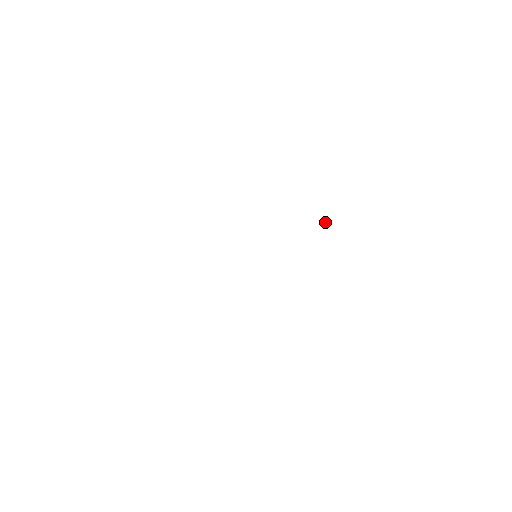
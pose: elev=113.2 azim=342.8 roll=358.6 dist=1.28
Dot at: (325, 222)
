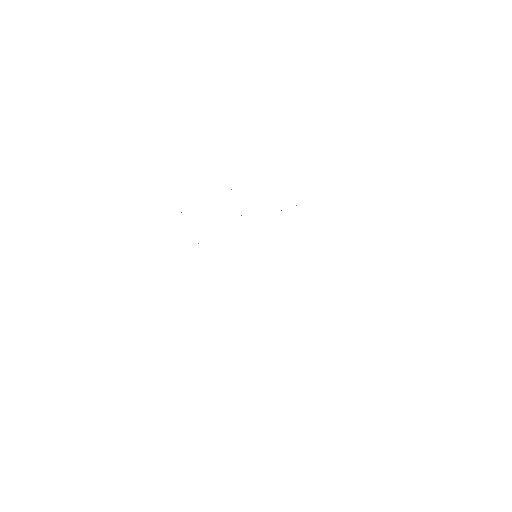
Dot at: (296, 205)
